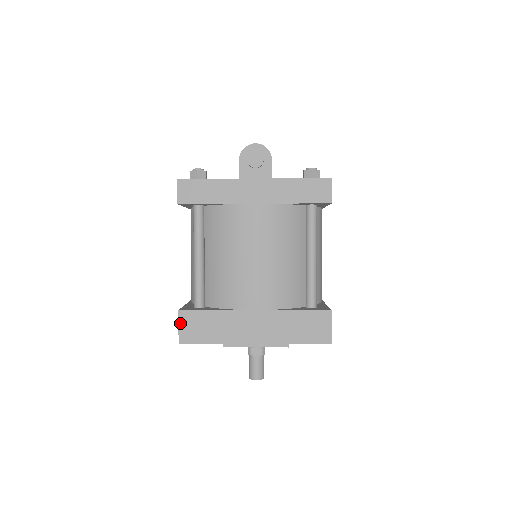
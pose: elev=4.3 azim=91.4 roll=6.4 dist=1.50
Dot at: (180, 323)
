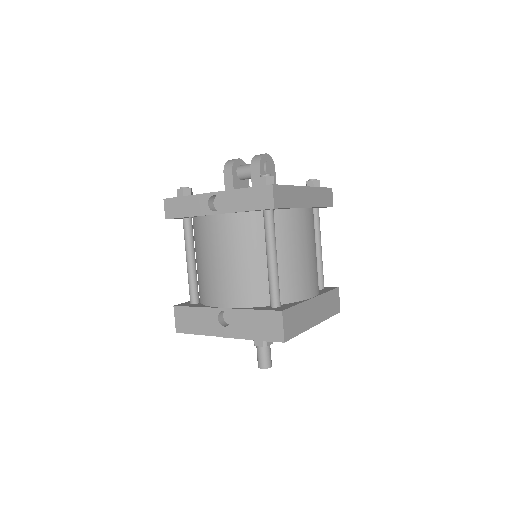
Dot at: (284, 323)
